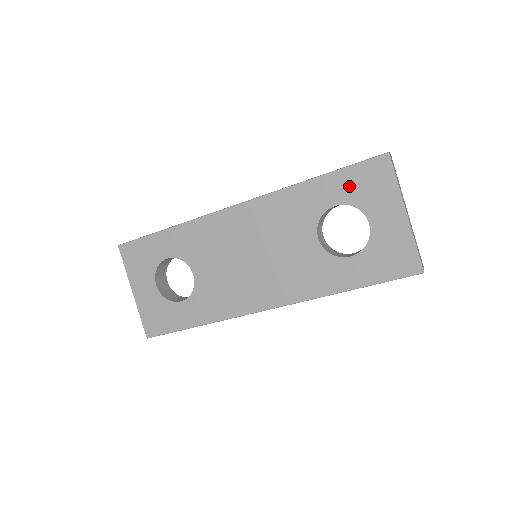
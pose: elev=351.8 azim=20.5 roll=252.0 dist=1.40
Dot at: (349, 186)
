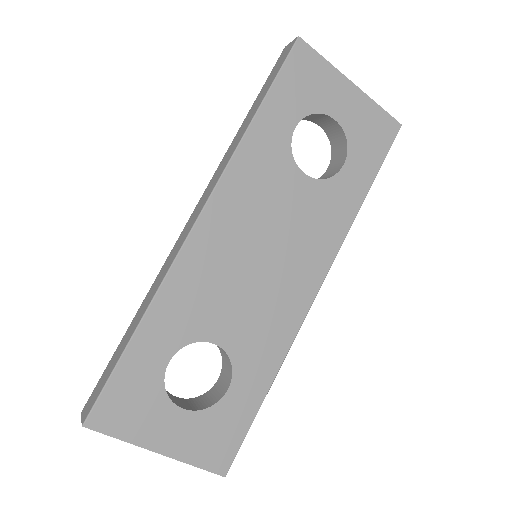
Dot at: (292, 97)
